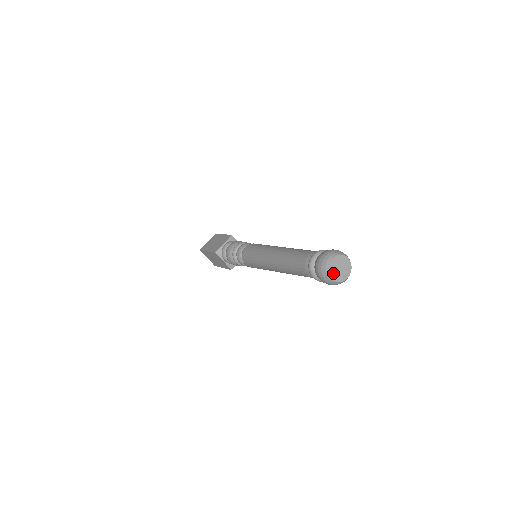
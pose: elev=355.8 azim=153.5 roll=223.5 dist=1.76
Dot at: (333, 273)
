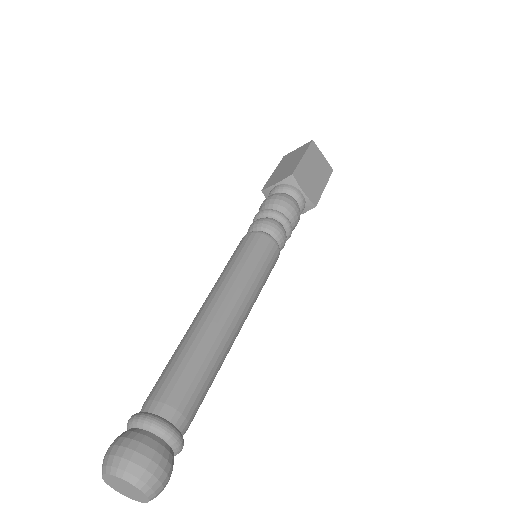
Dot at: (112, 484)
